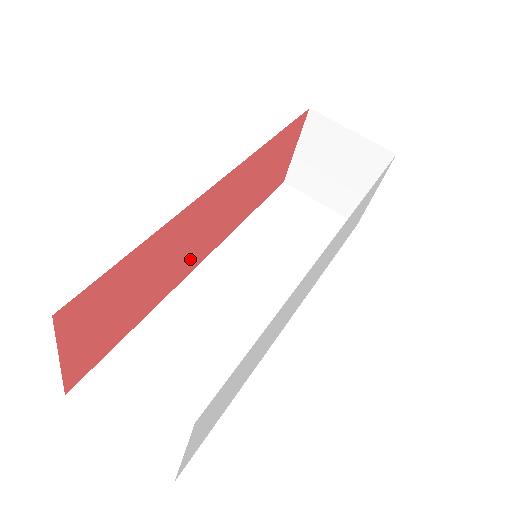
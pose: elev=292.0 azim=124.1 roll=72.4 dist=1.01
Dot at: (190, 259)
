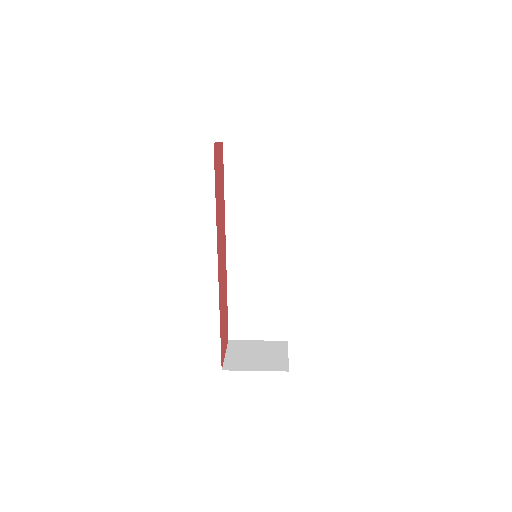
Dot at: (219, 247)
